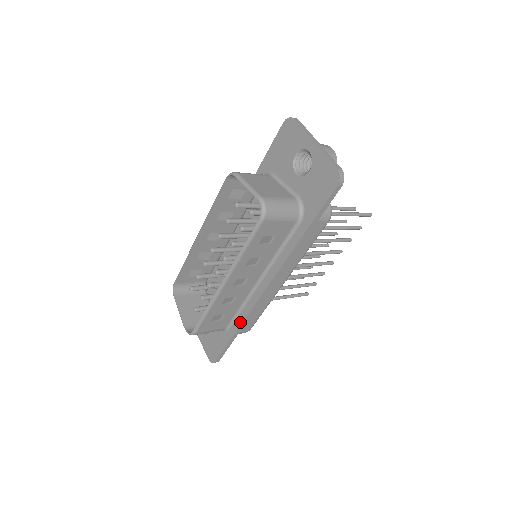
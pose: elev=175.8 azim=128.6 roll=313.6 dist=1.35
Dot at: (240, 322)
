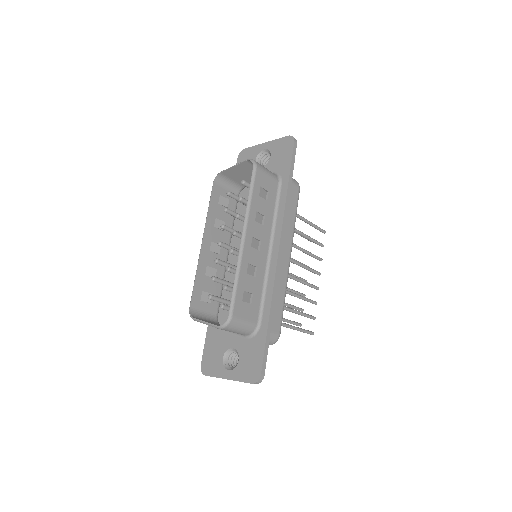
Dot at: (269, 302)
